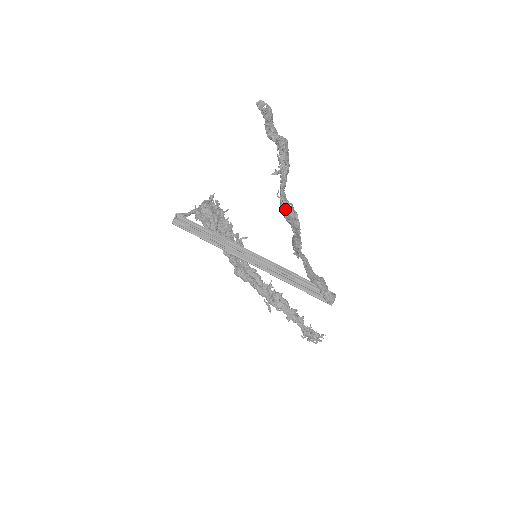
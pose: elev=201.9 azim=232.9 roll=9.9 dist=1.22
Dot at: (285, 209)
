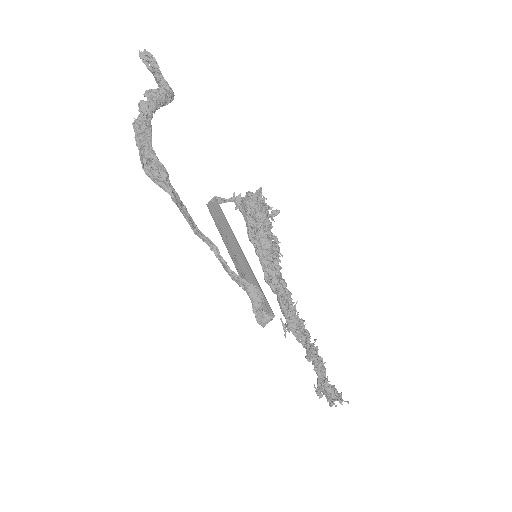
Dot at: (141, 163)
